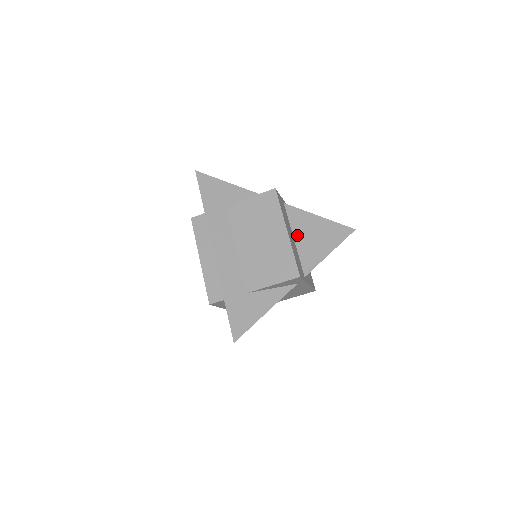
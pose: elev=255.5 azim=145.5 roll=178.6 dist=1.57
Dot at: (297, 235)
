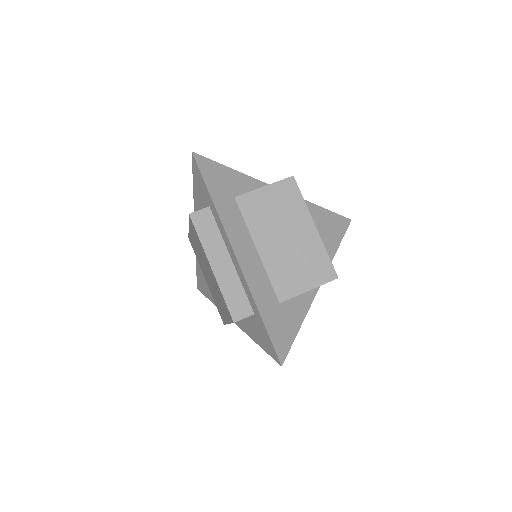
Dot at: occluded
